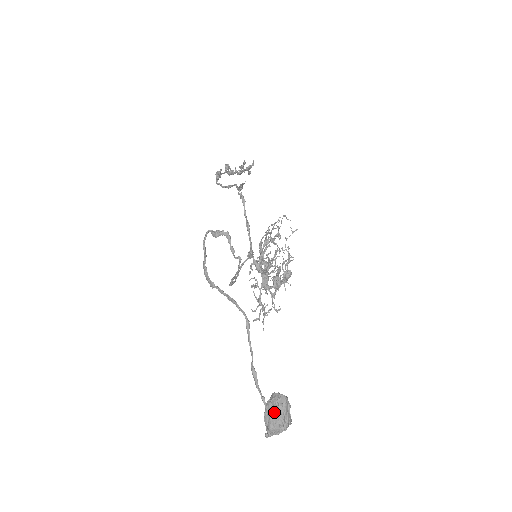
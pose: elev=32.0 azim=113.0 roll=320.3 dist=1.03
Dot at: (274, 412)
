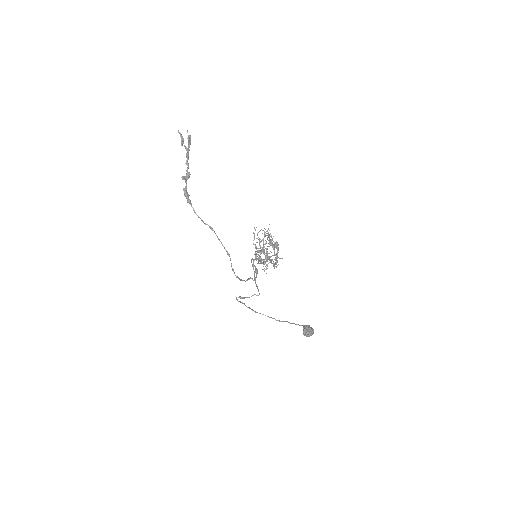
Dot at: occluded
